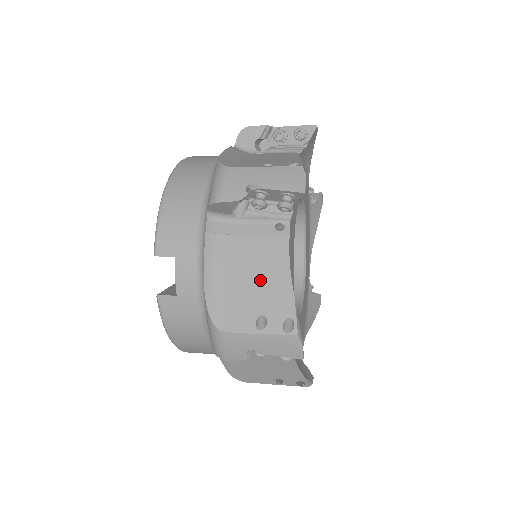
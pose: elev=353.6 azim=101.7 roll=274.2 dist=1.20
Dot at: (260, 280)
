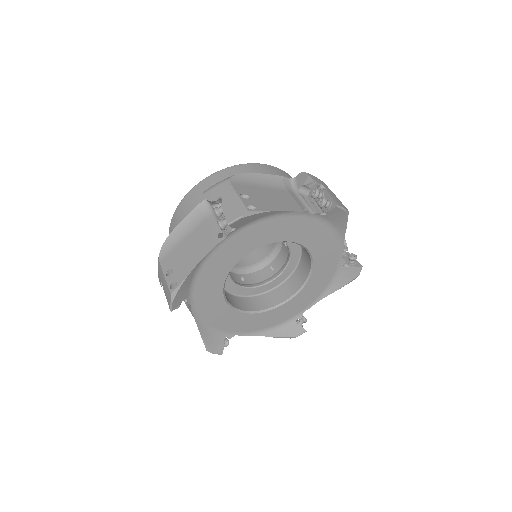
Dot at: occluded
